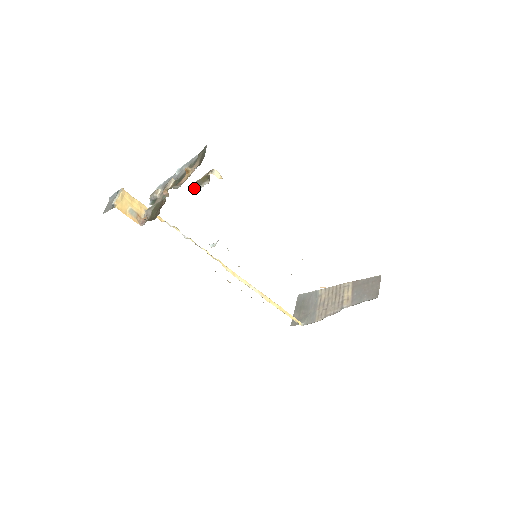
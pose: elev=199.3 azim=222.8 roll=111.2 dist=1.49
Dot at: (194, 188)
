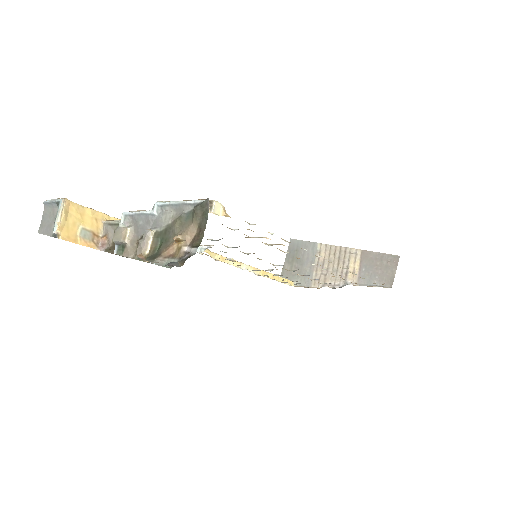
Dot at: occluded
